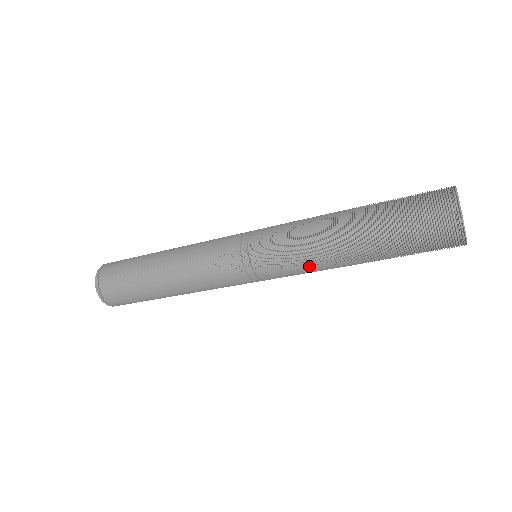
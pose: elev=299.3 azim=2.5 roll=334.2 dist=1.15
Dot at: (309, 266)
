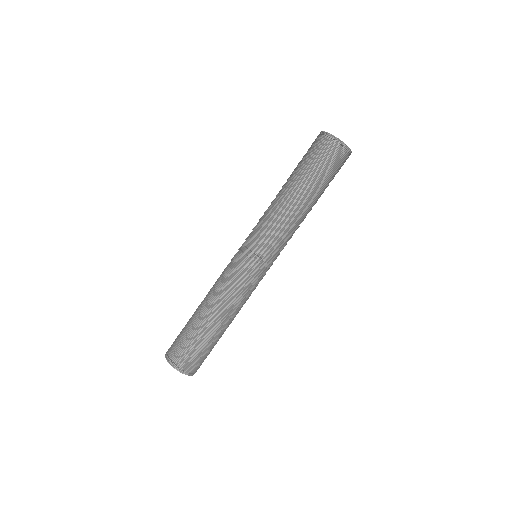
Dot at: (282, 224)
